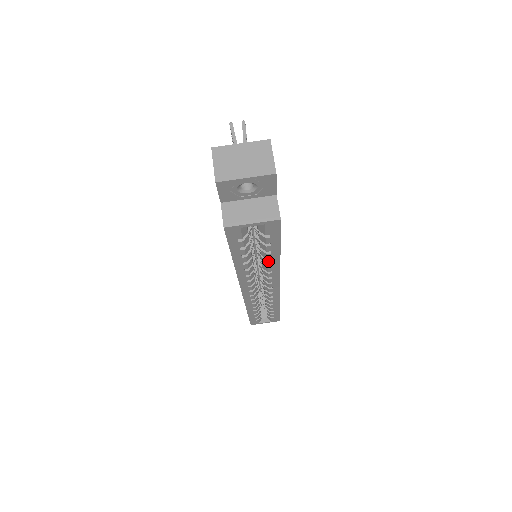
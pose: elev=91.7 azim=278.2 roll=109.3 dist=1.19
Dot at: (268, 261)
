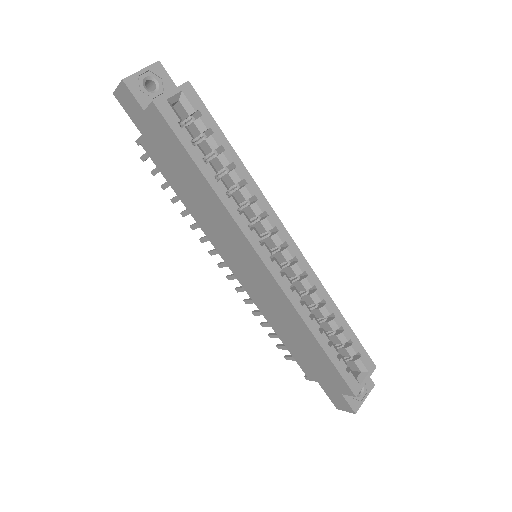
Dot at: (235, 170)
